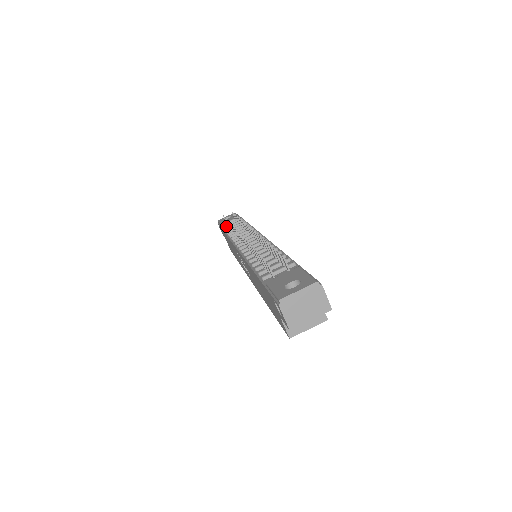
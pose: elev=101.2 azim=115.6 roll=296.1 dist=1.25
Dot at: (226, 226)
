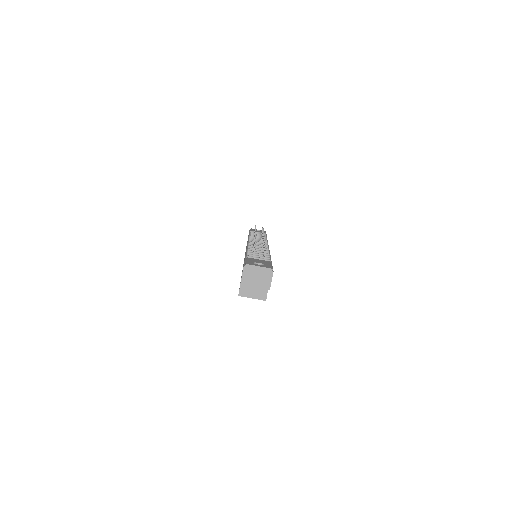
Dot at: occluded
